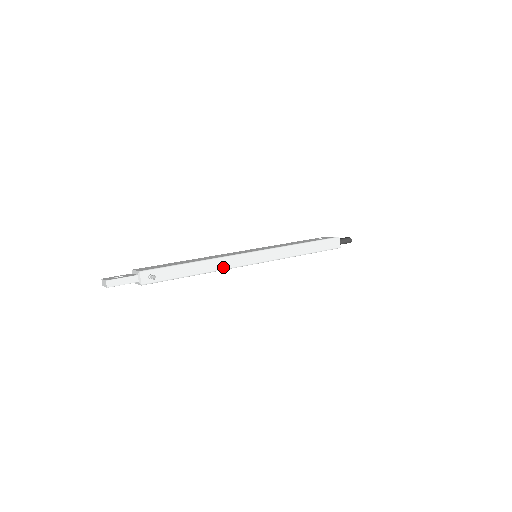
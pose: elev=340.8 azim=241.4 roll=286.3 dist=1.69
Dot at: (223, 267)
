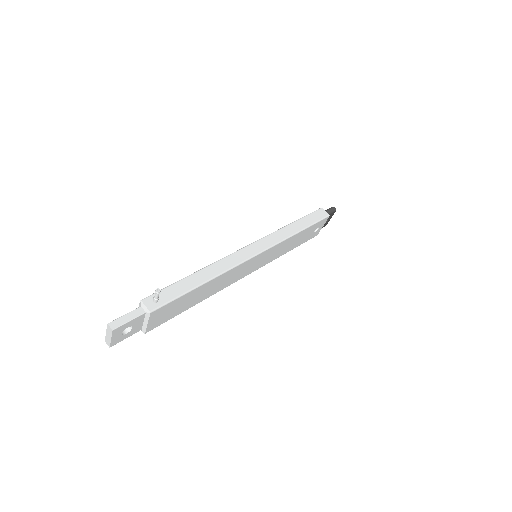
Dot at: (227, 267)
